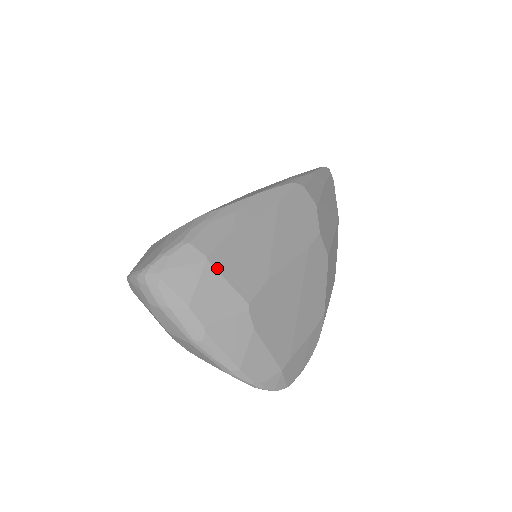
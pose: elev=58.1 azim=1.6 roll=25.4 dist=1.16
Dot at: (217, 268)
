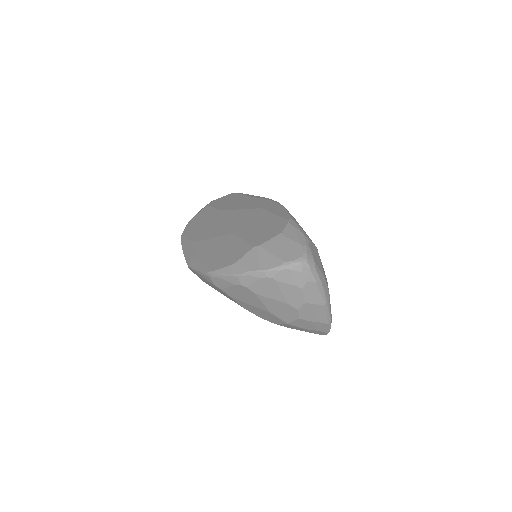
Dot at: occluded
